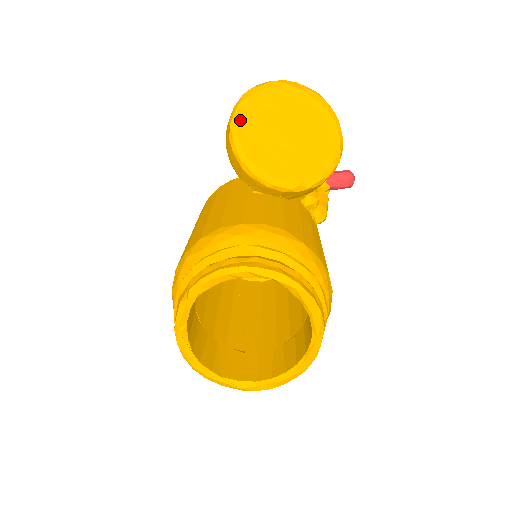
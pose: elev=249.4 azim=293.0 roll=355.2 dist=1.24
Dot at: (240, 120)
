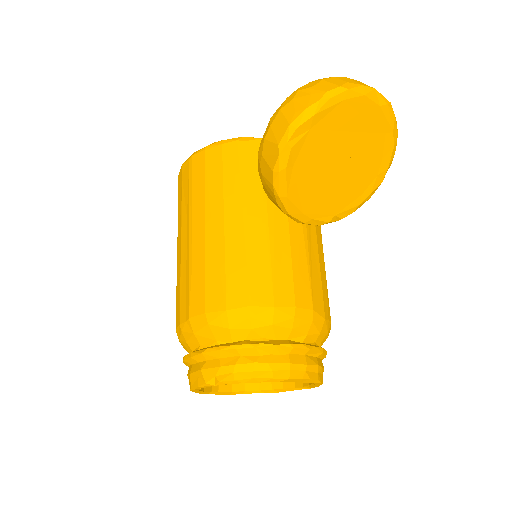
Dot at: (293, 150)
